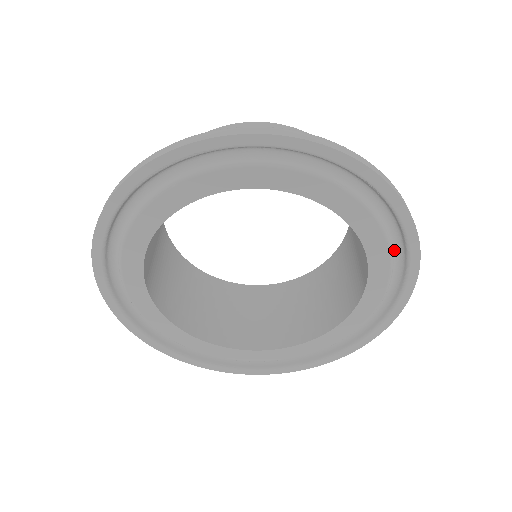
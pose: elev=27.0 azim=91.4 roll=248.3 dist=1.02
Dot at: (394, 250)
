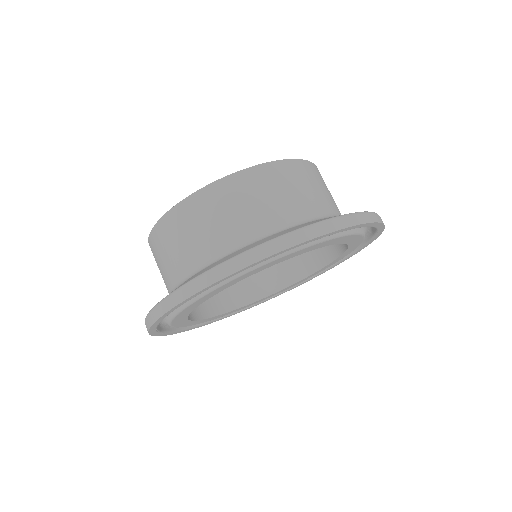
Dot at: occluded
